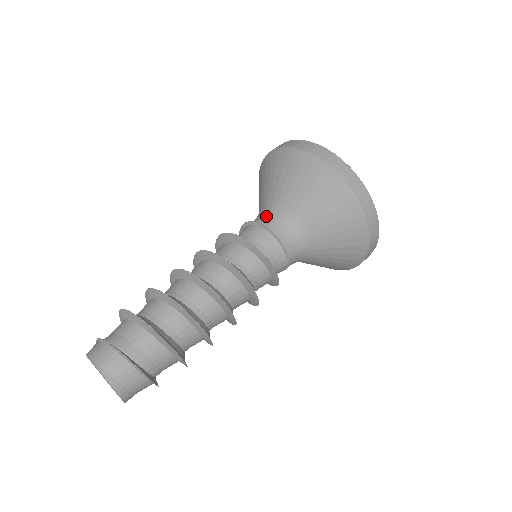
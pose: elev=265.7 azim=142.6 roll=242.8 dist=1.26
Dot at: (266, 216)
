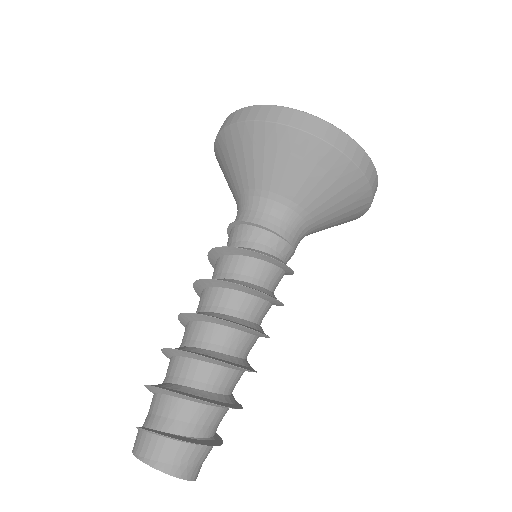
Dot at: (238, 212)
